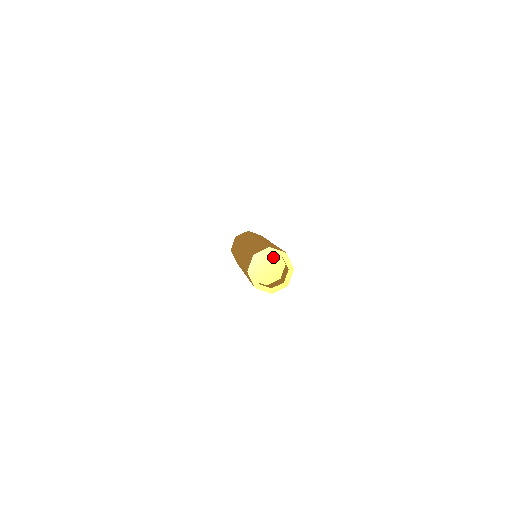
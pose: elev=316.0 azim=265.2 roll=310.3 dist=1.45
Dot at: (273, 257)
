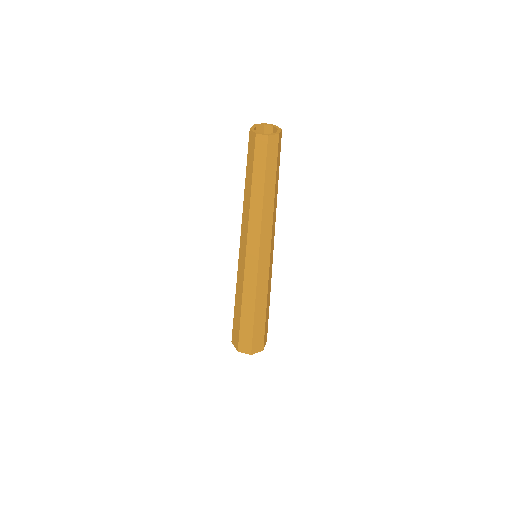
Dot at: occluded
